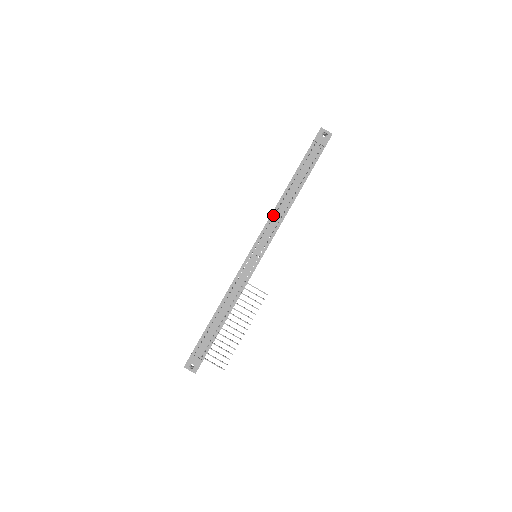
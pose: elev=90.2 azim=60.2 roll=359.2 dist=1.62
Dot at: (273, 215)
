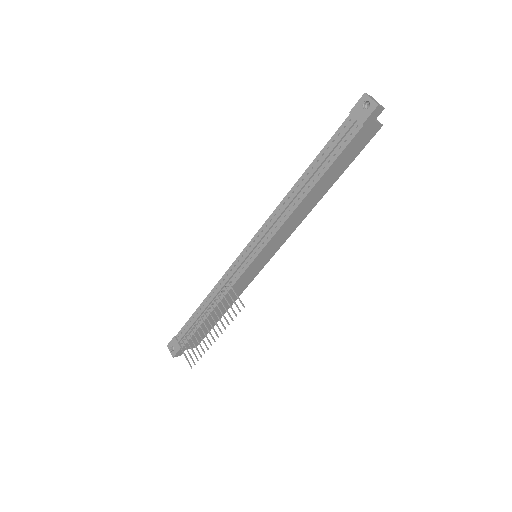
Dot at: (277, 210)
